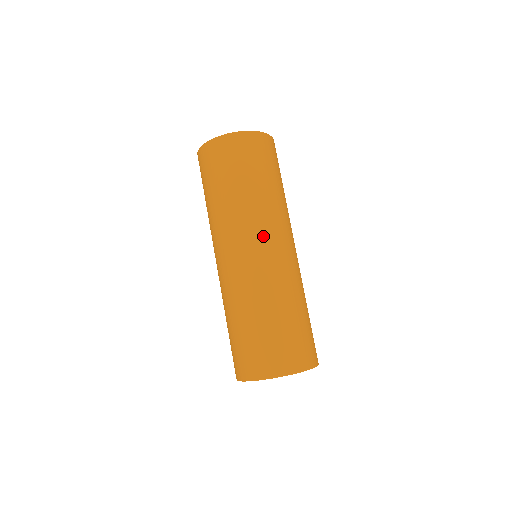
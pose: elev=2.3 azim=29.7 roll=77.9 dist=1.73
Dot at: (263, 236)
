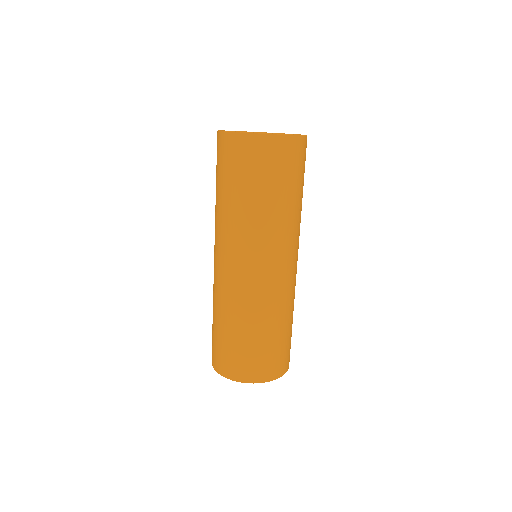
Dot at: (232, 253)
